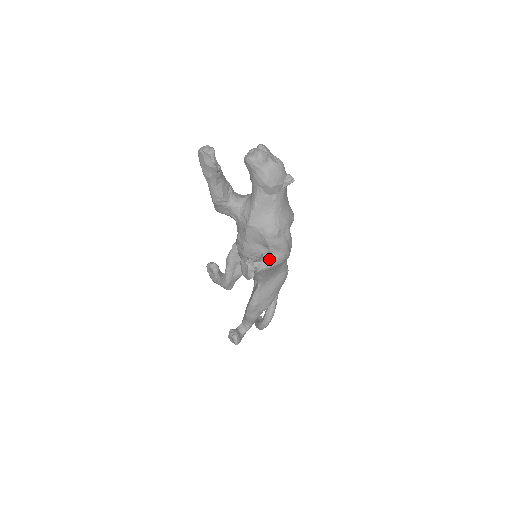
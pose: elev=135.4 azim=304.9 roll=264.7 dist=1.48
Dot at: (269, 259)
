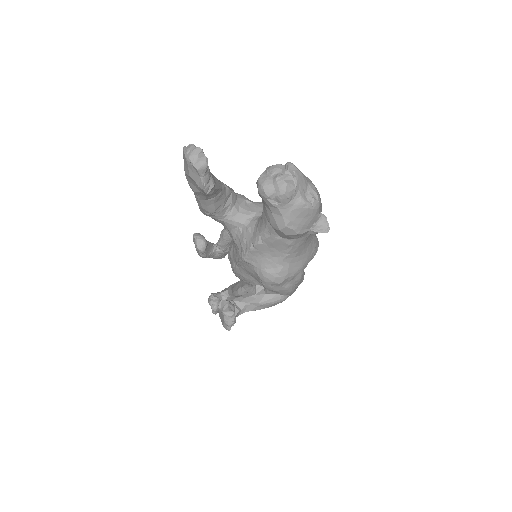
Dot at: (261, 302)
